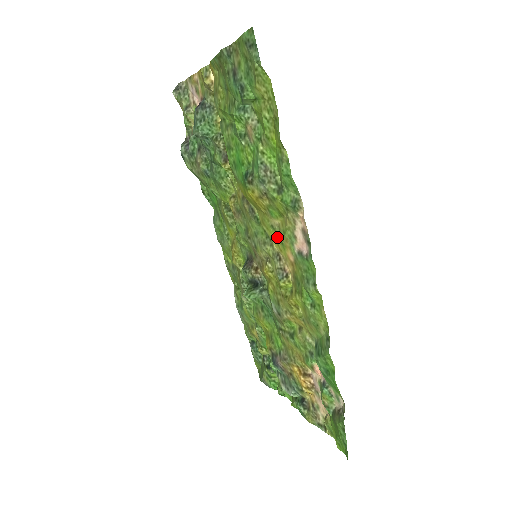
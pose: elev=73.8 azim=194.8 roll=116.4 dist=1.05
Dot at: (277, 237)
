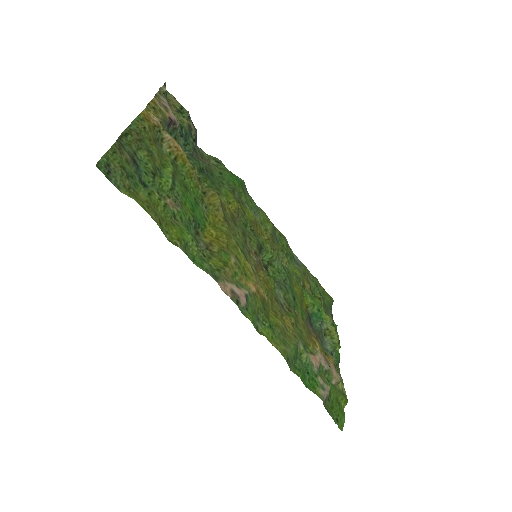
Dot at: (242, 267)
